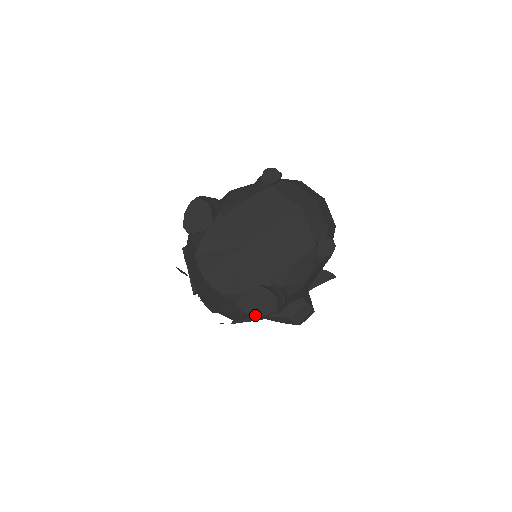
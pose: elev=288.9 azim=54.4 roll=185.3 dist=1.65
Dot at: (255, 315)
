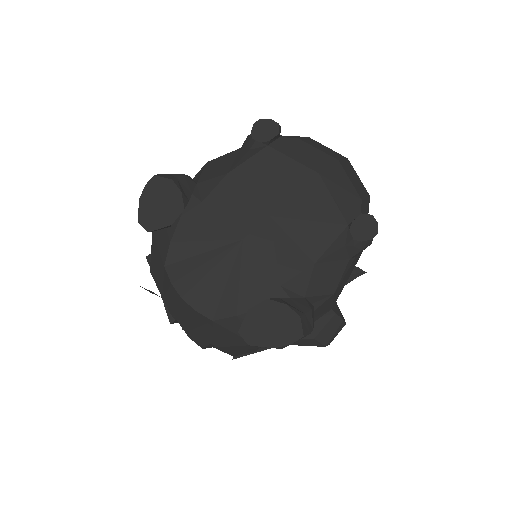
Dot at: occluded
